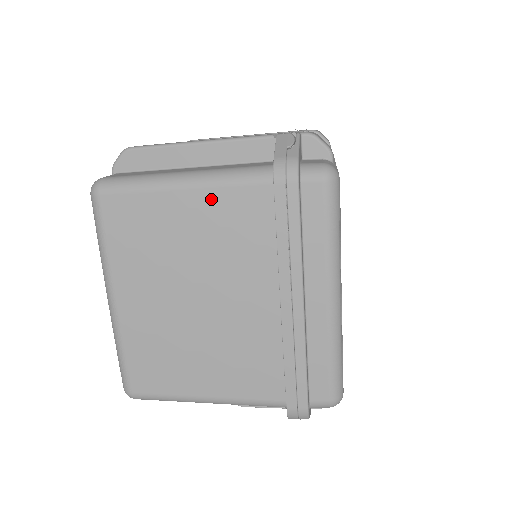
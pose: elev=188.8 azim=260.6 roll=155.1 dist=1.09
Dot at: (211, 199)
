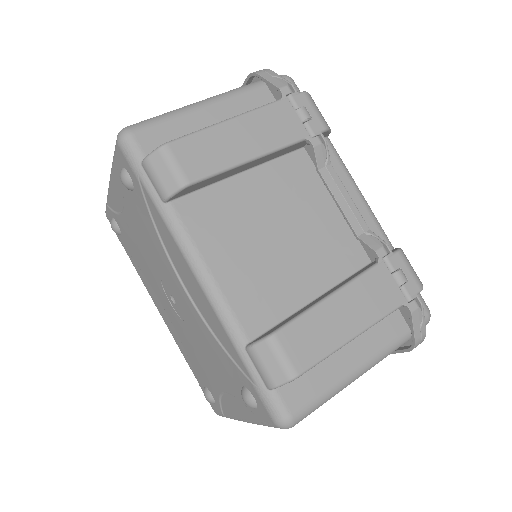
Dot at: occluded
